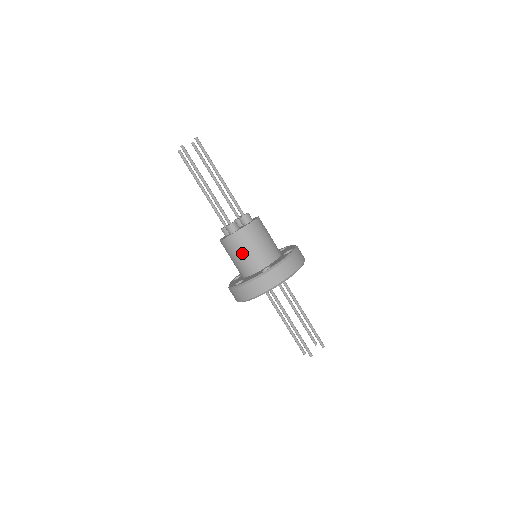
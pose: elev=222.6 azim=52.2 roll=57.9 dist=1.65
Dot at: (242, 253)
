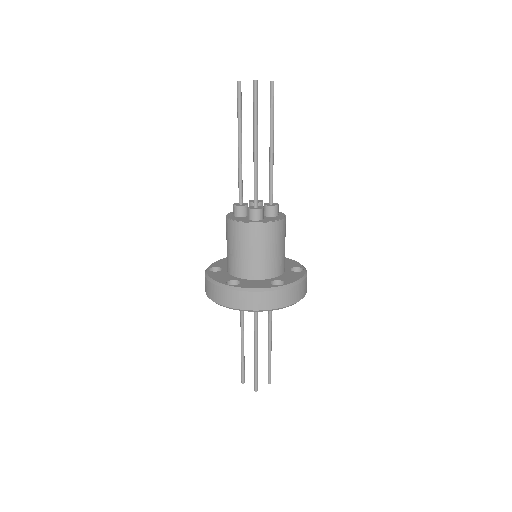
Dot at: (256, 250)
